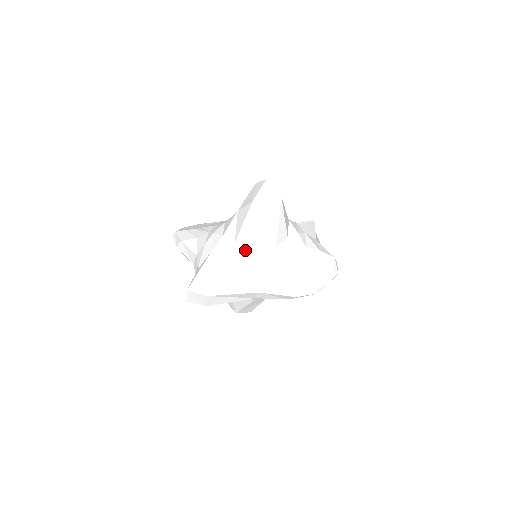
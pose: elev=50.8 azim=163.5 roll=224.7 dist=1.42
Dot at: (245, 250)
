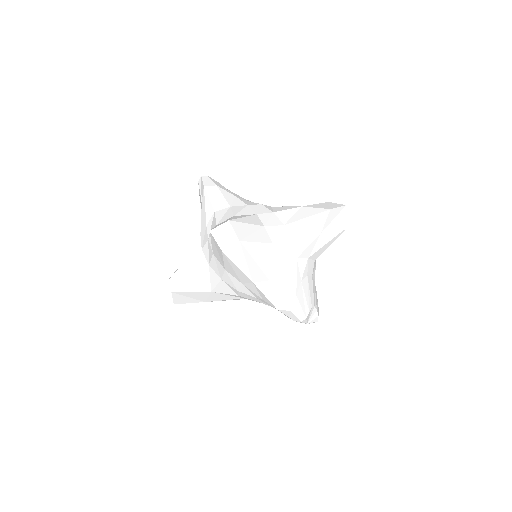
Dot at: (289, 238)
